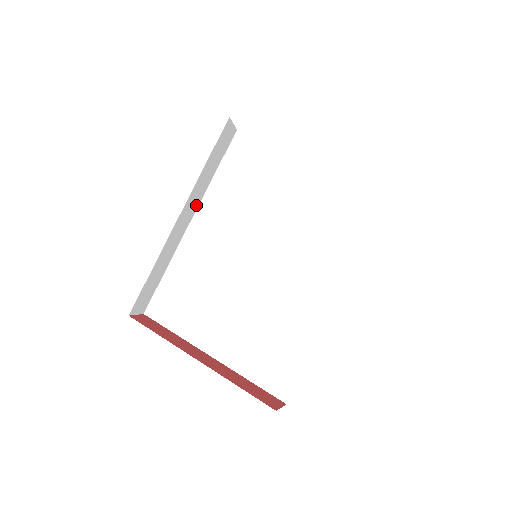
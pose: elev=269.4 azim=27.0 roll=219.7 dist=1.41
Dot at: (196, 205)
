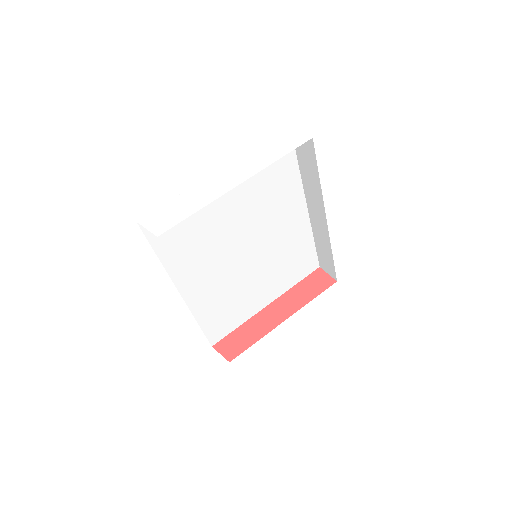
Dot at: occluded
